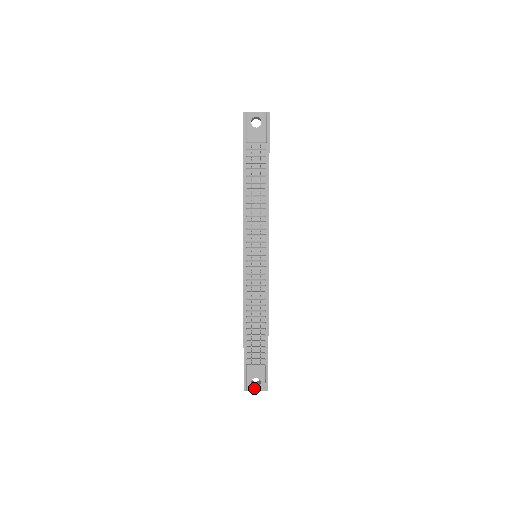
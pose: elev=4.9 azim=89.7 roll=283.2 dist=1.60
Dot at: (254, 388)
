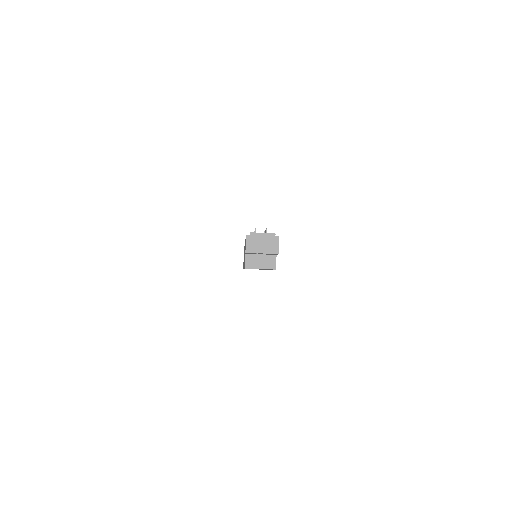
Dot at: (260, 233)
